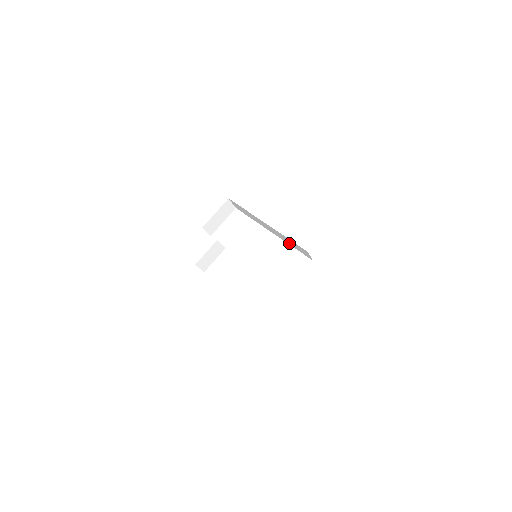
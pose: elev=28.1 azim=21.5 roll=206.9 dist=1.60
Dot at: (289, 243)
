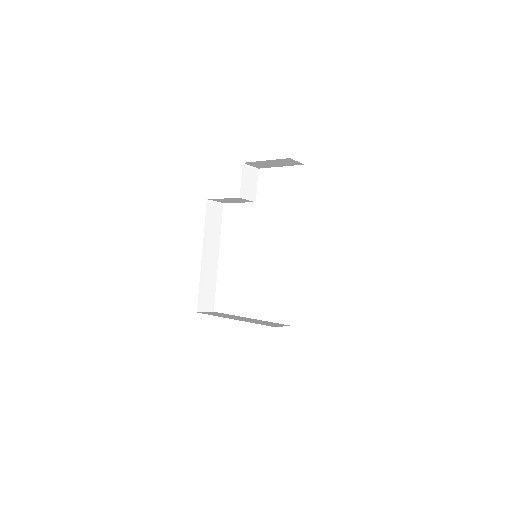
Dot at: occluded
